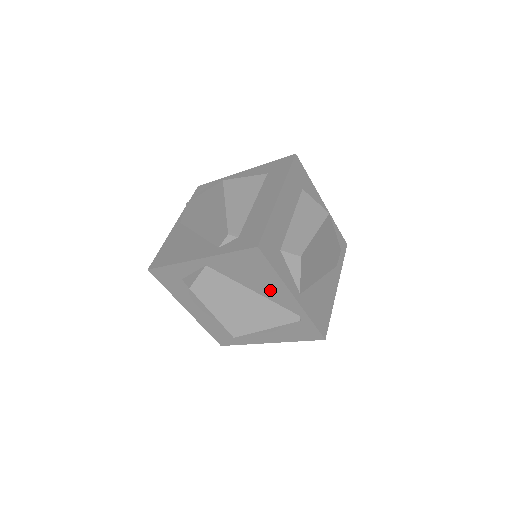
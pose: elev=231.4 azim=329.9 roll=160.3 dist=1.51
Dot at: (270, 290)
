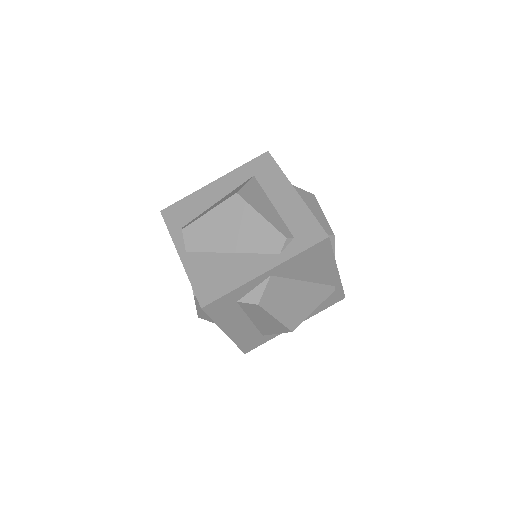
Dot at: (320, 274)
